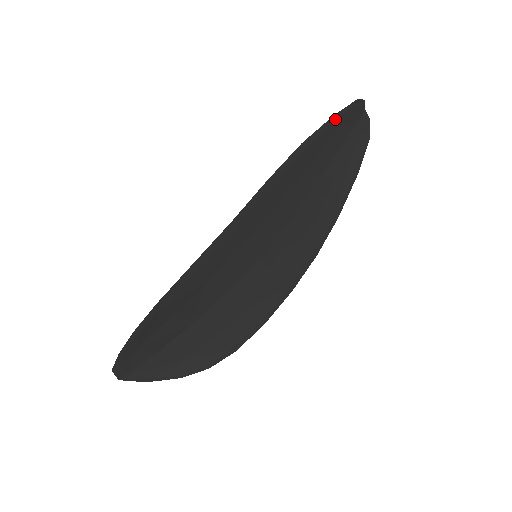
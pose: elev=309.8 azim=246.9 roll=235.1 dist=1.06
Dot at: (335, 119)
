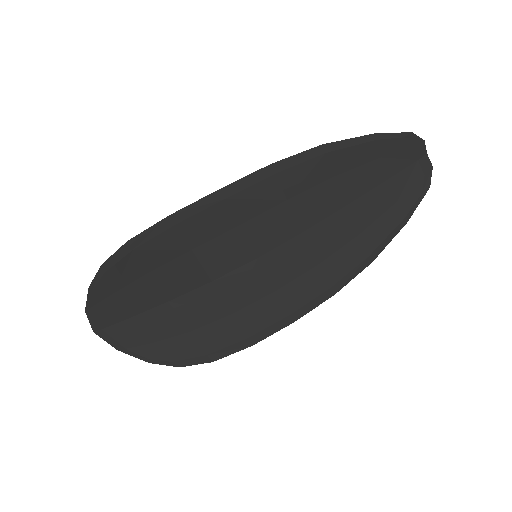
Dot at: (374, 139)
